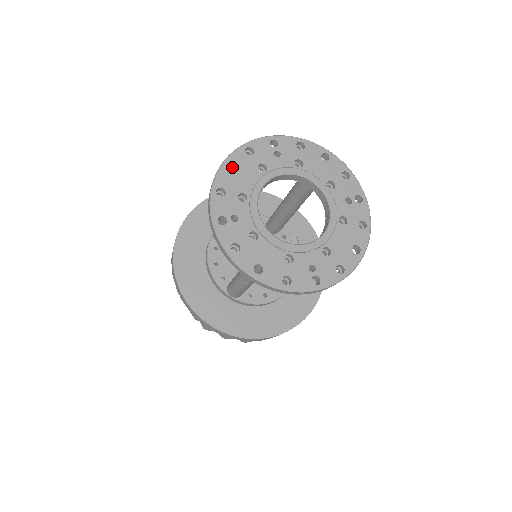
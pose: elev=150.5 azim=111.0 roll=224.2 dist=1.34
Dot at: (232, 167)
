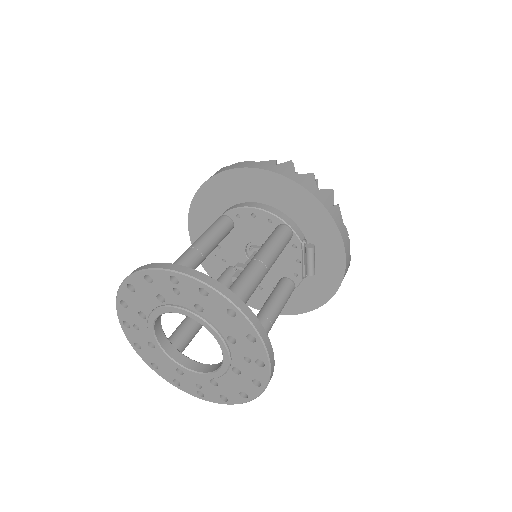
Dot at: (136, 283)
